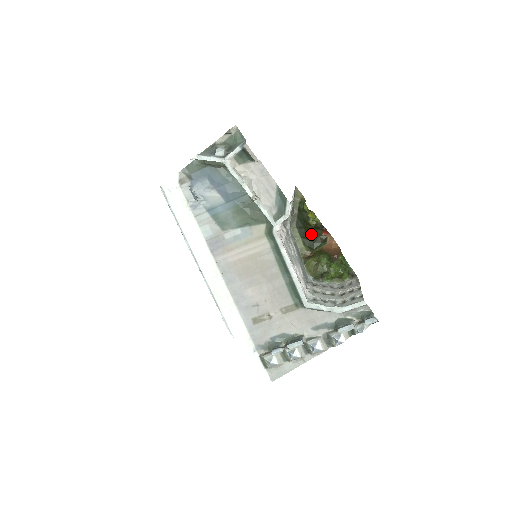
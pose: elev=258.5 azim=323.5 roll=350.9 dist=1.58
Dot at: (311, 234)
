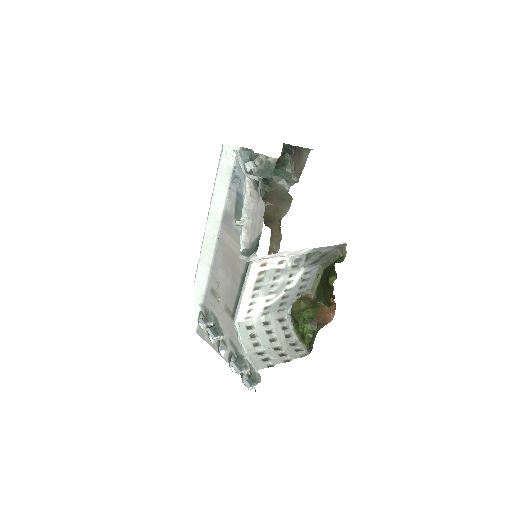
Dot at: (326, 288)
